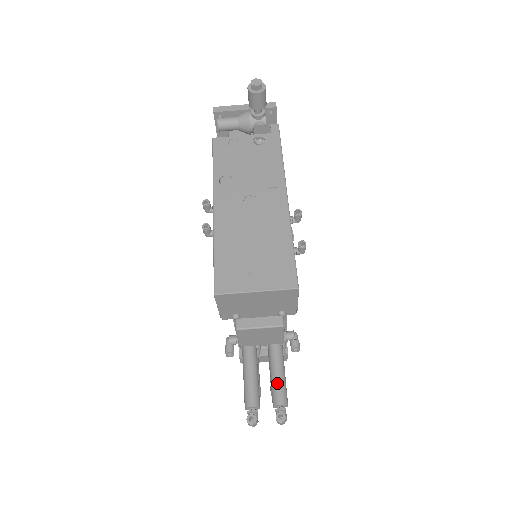
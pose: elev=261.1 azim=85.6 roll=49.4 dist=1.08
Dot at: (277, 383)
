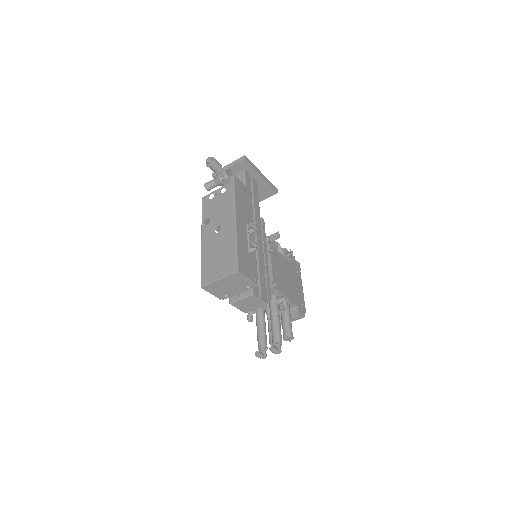
Dot at: (273, 330)
